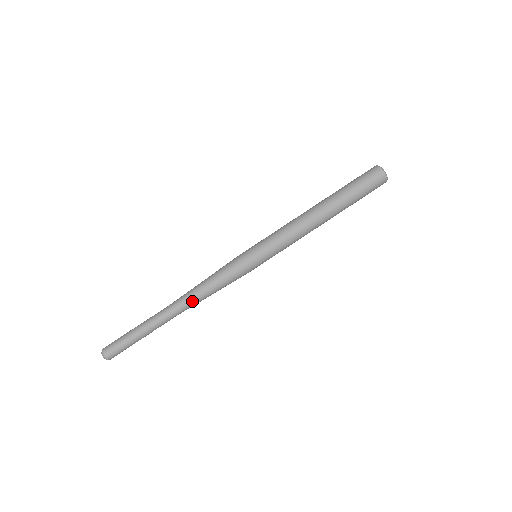
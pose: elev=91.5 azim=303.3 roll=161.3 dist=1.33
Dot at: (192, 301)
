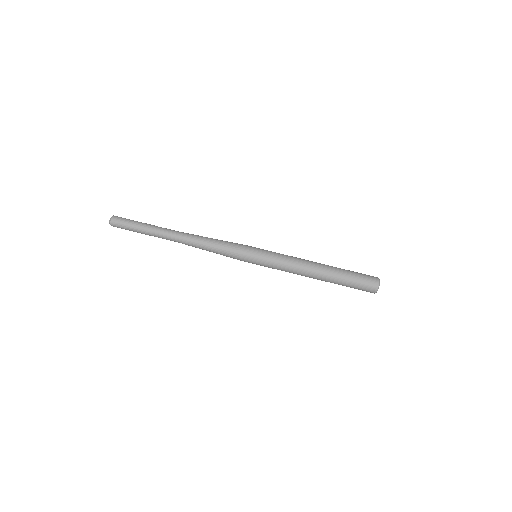
Dot at: (193, 242)
